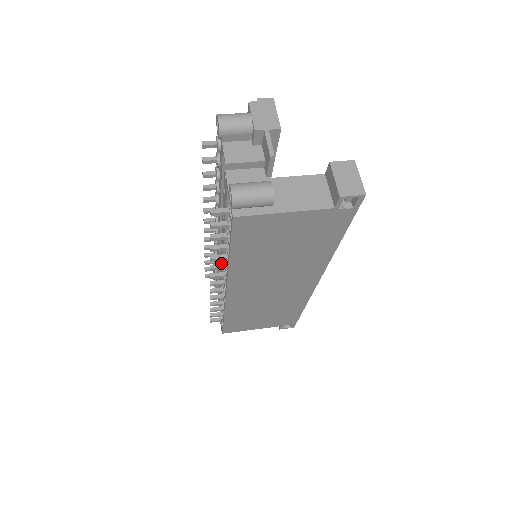
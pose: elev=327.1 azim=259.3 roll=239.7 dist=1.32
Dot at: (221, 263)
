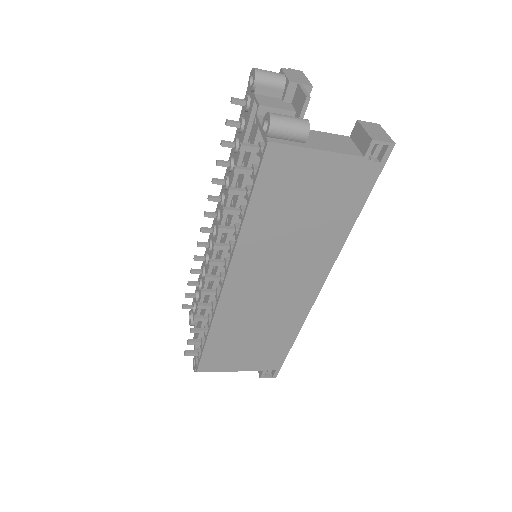
Dot at: occluded
